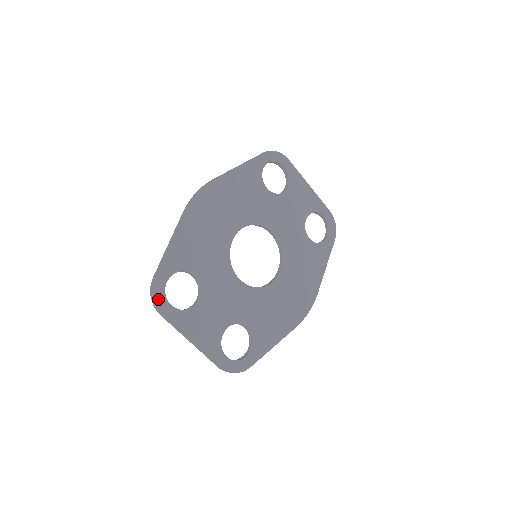
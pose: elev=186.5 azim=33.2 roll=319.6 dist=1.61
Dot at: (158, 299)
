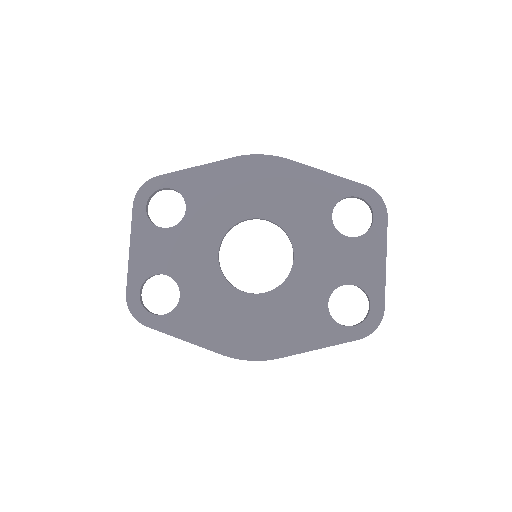
Dot at: (143, 192)
